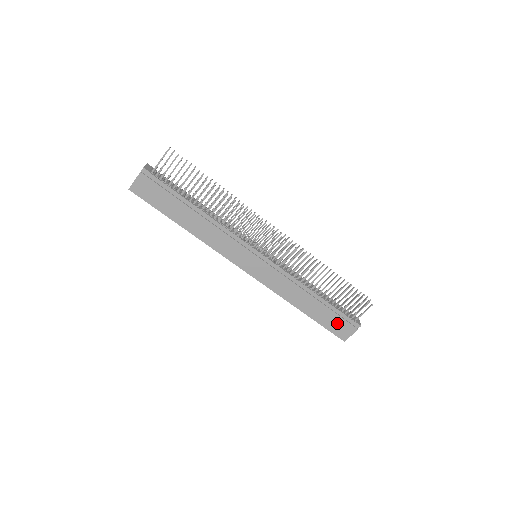
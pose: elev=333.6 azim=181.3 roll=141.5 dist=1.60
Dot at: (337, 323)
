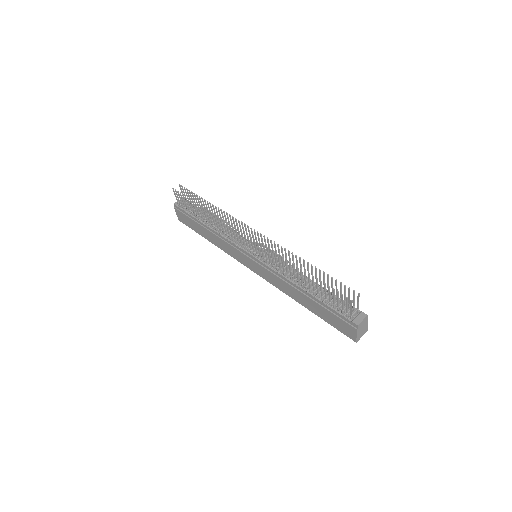
Dot at: (336, 321)
